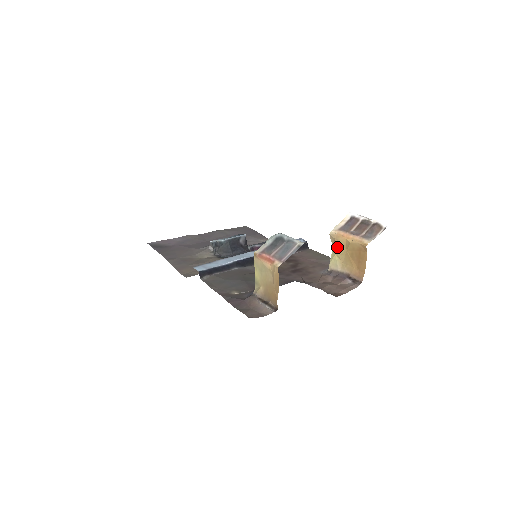
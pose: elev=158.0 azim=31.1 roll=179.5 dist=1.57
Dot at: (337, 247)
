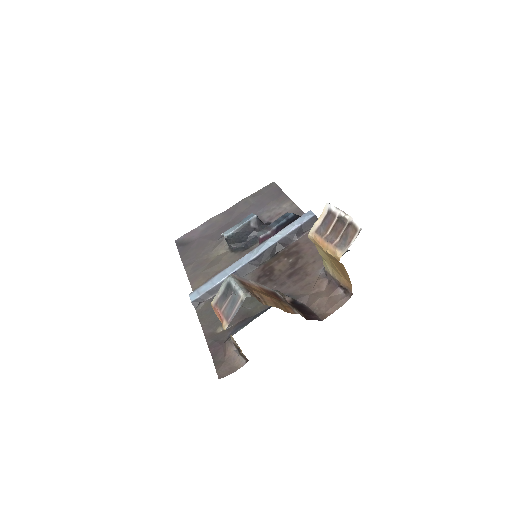
Dot at: (320, 252)
